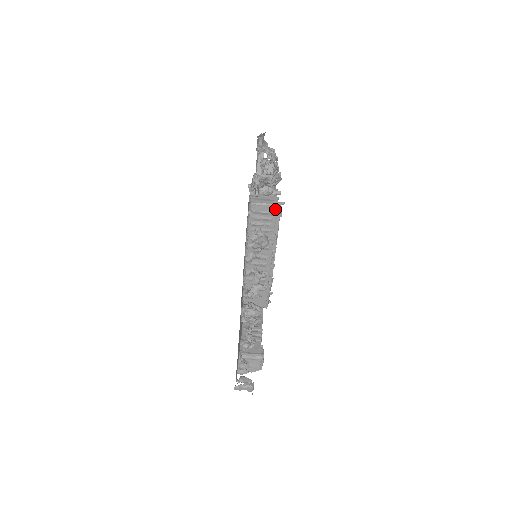
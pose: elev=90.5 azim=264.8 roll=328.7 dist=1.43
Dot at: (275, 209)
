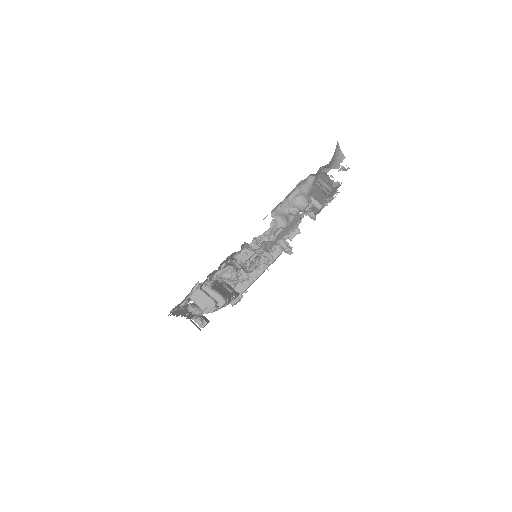
Dot at: (205, 312)
